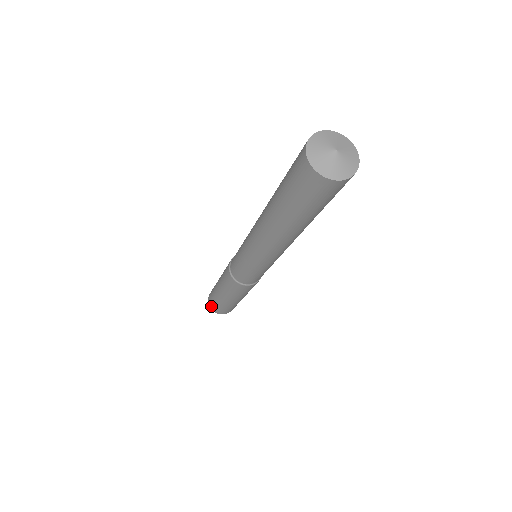
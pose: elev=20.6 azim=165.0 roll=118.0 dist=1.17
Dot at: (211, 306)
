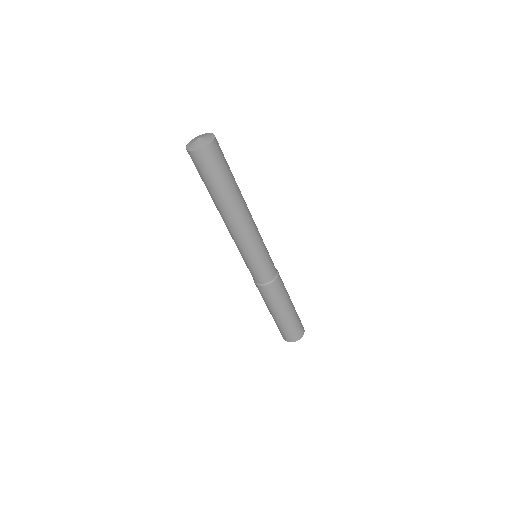
Dot at: (289, 339)
